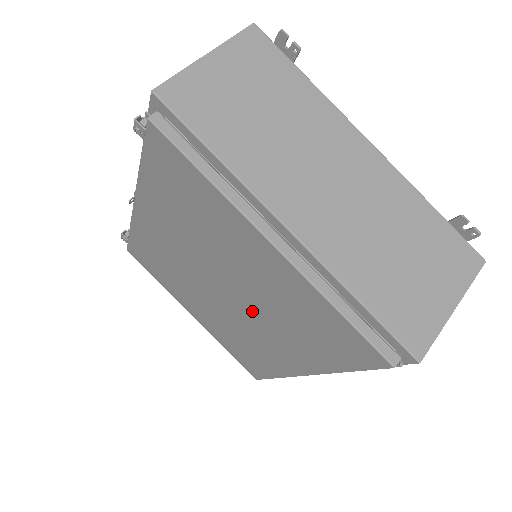
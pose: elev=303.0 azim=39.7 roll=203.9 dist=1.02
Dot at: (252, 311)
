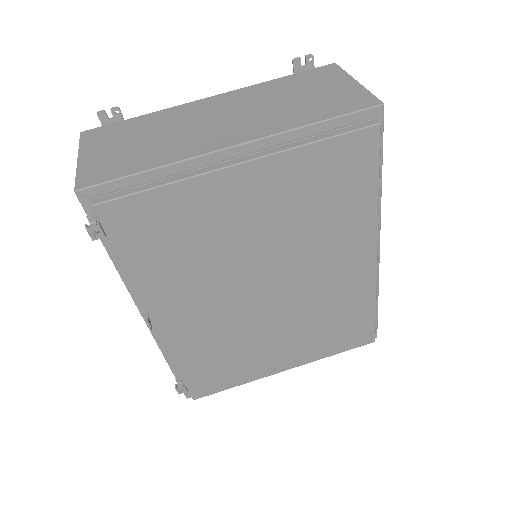
Dot at: (297, 263)
